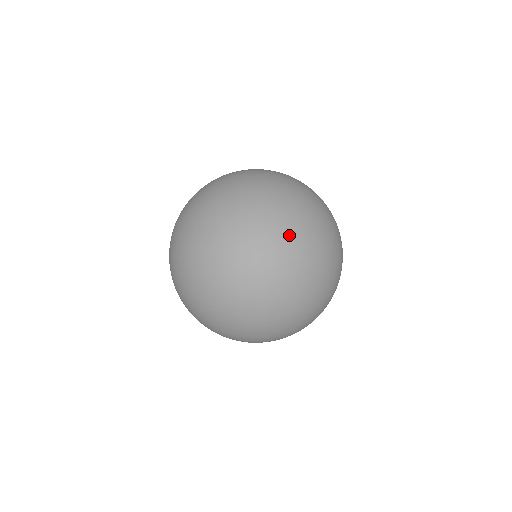
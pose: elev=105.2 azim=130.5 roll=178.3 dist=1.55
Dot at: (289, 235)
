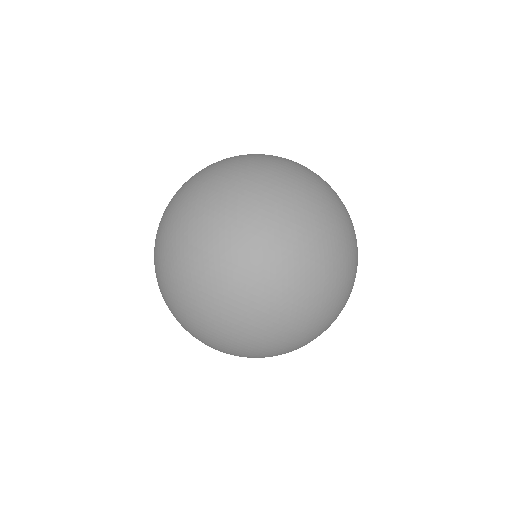
Dot at: (341, 265)
